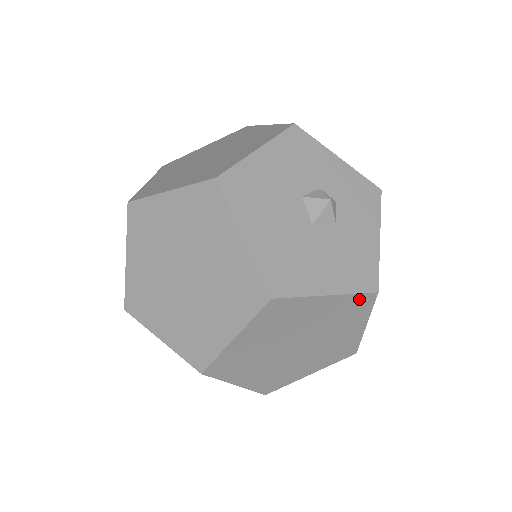
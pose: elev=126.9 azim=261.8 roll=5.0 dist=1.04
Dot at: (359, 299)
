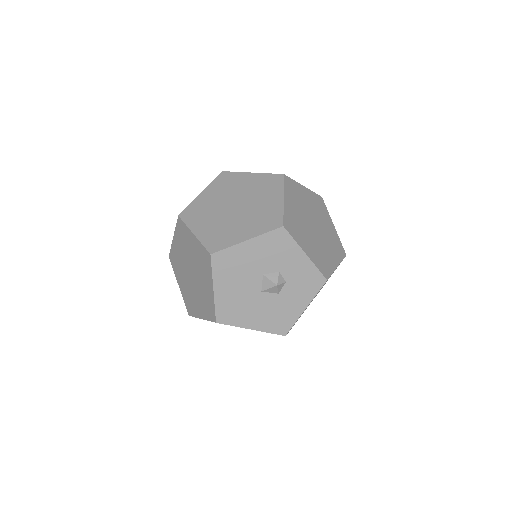
Dot at: (274, 333)
